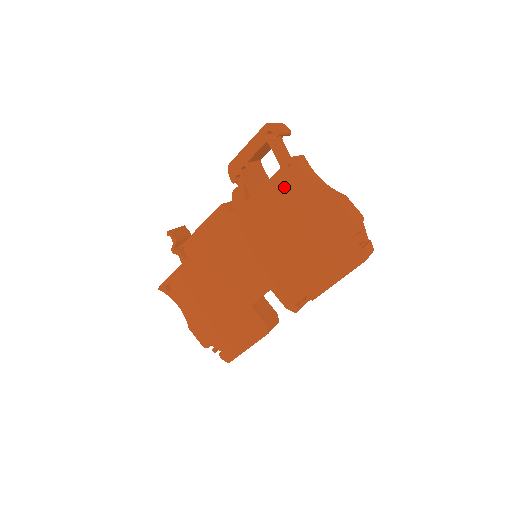
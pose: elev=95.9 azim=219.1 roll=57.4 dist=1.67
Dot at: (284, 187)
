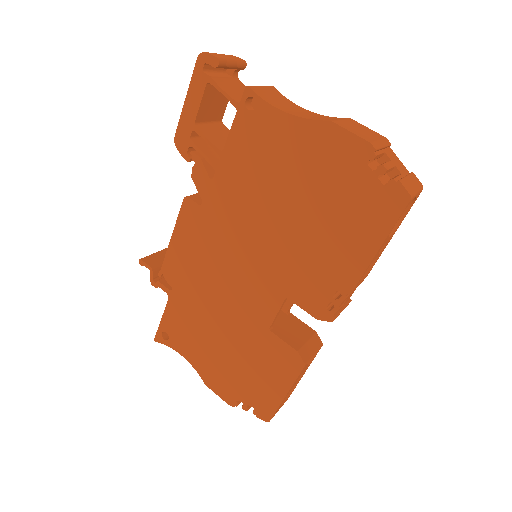
Dot at: (251, 136)
